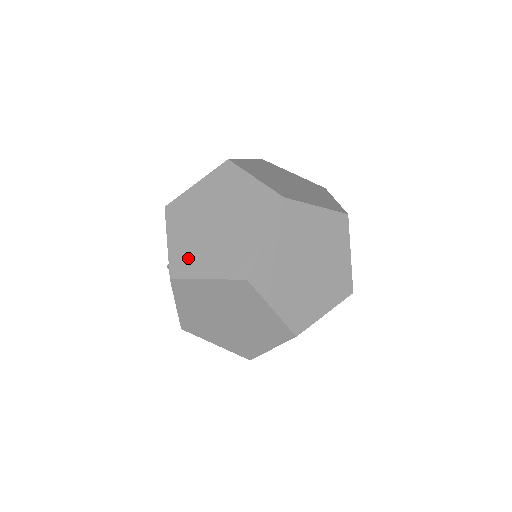
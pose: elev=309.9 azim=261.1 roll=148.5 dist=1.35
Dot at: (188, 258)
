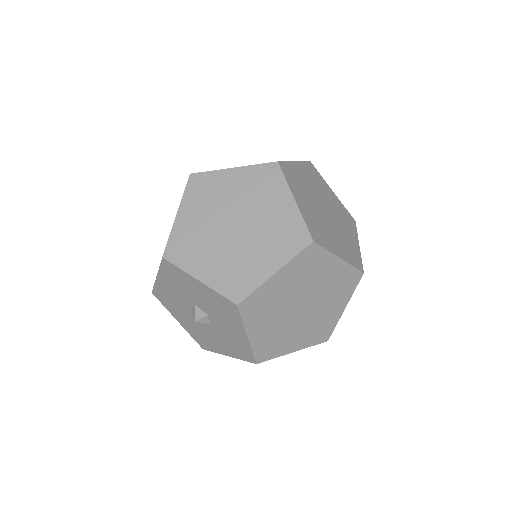
Dot at: (237, 274)
